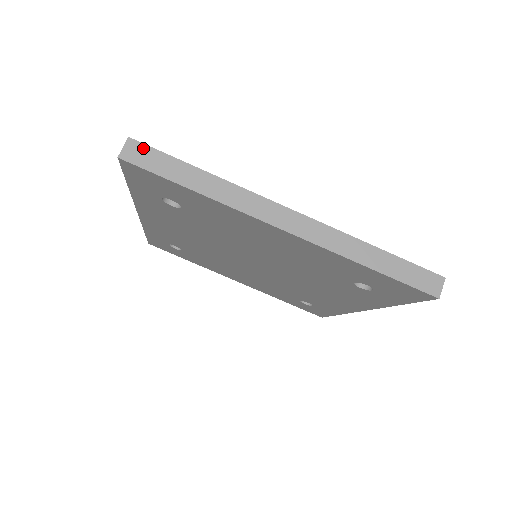
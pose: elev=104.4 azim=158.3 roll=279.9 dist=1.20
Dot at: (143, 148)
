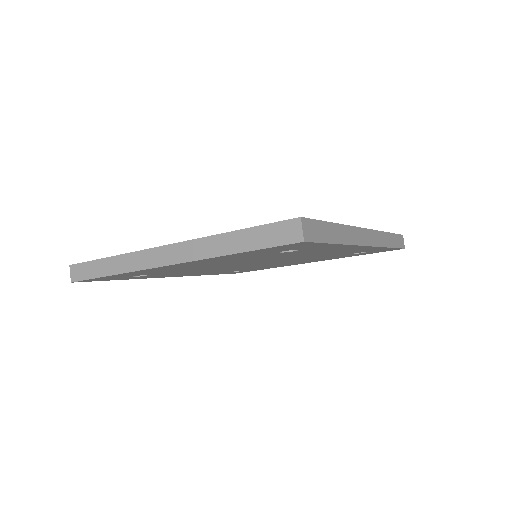
Dot at: (78, 267)
